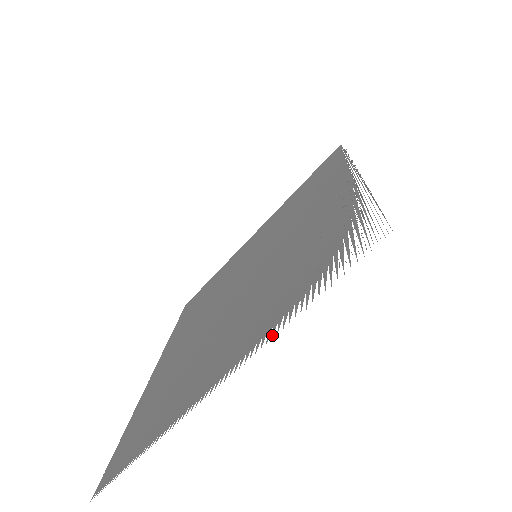
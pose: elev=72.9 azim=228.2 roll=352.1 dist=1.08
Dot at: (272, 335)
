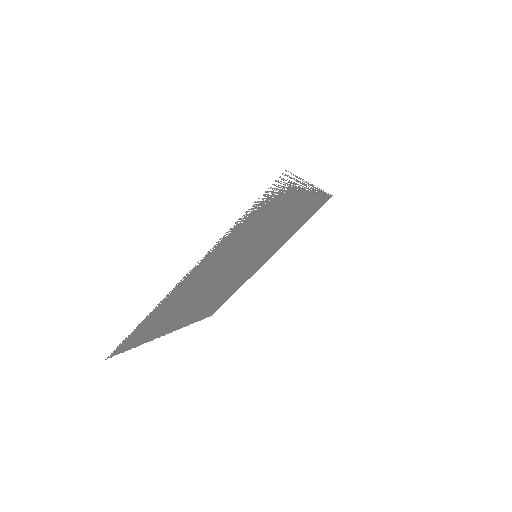
Dot at: (224, 237)
